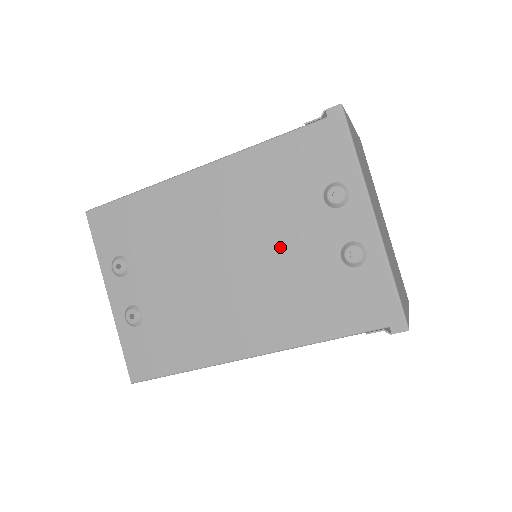
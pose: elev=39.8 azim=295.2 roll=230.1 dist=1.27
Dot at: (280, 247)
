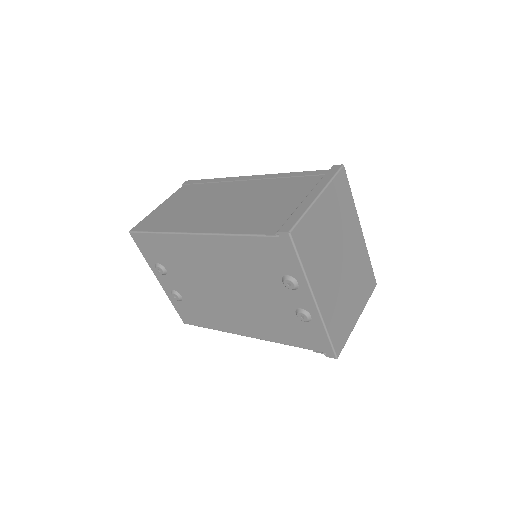
Dot at: (258, 295)
